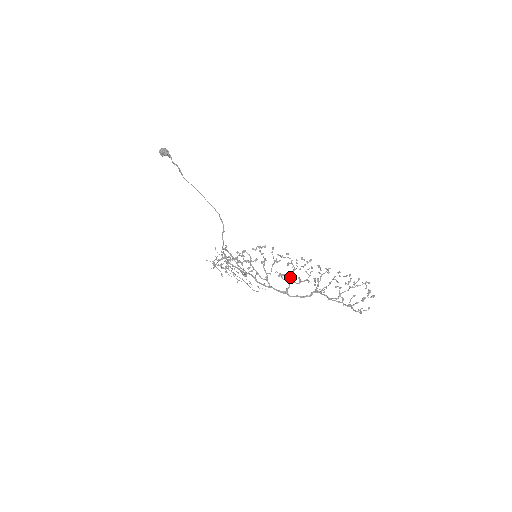
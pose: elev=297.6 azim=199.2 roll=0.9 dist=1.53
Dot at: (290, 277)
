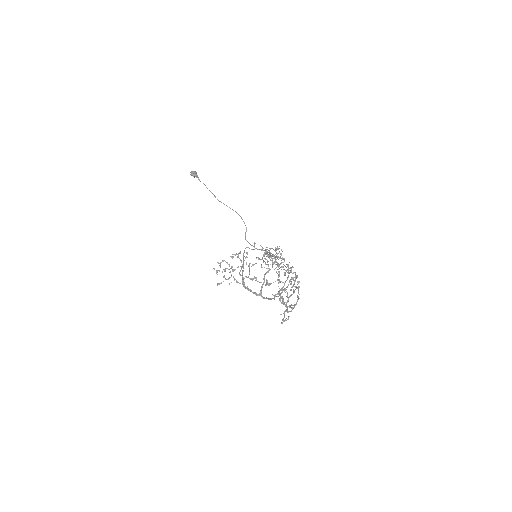
Dot at: (264, 279)
